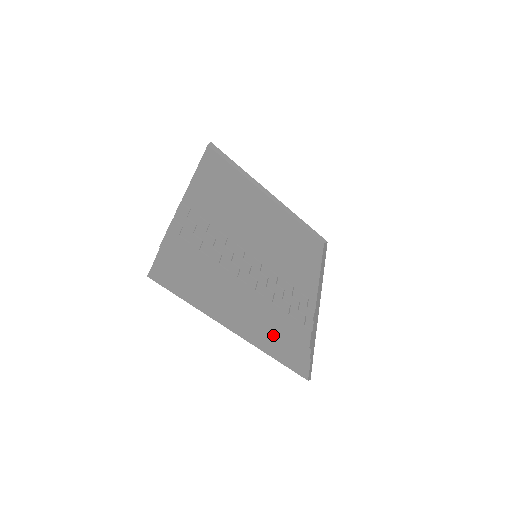
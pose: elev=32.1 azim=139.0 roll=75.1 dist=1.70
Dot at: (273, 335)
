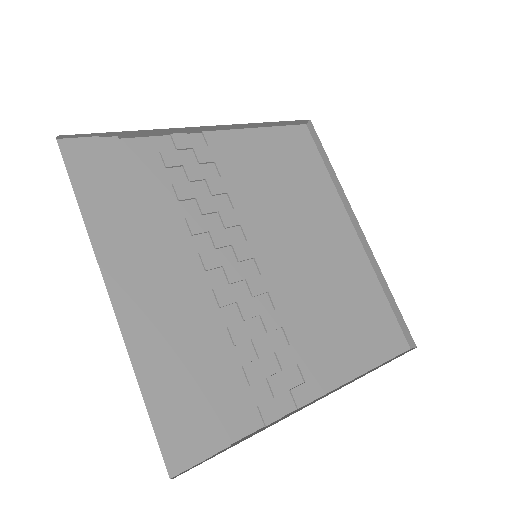
Dot at: (175, 357)
